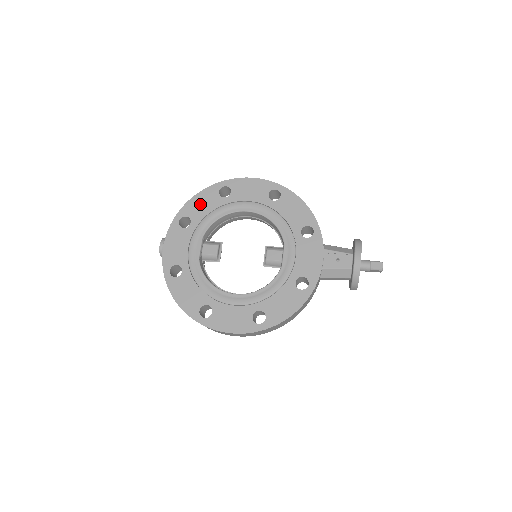
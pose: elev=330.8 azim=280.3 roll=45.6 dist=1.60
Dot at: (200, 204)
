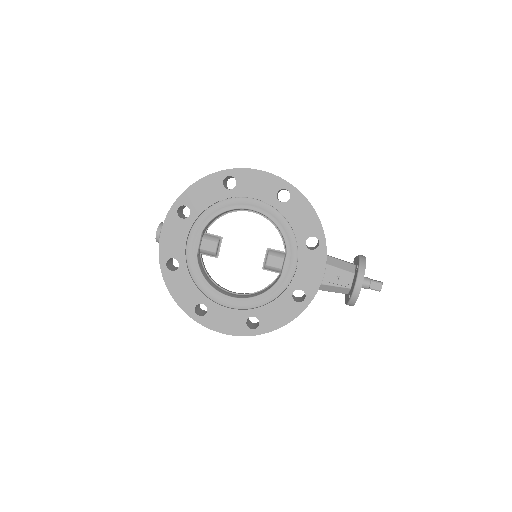
Dot at: (201, 193)
